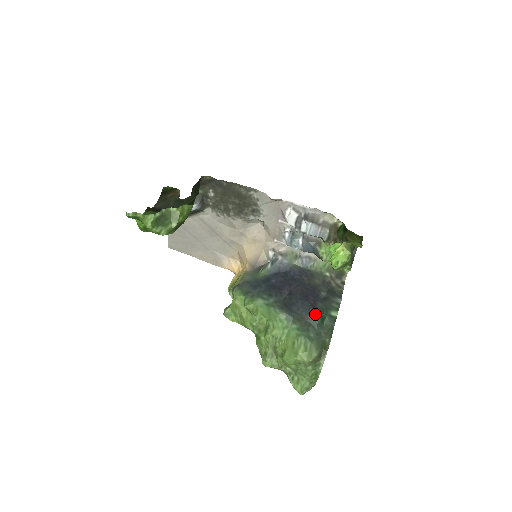
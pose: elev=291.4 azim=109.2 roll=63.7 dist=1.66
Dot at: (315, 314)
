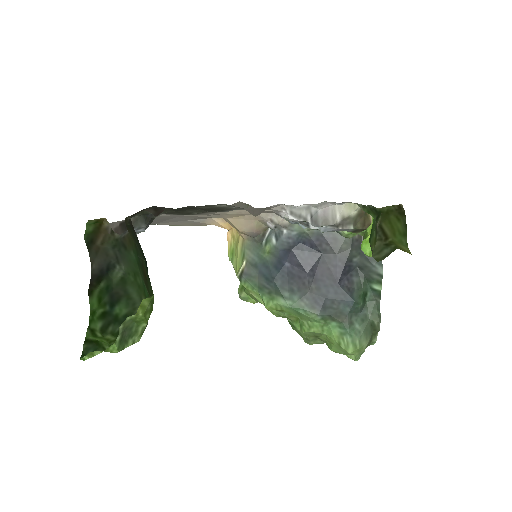
Dot at: (355, 303)
